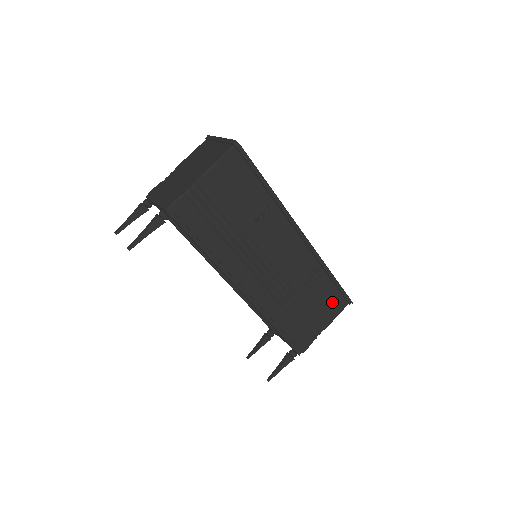
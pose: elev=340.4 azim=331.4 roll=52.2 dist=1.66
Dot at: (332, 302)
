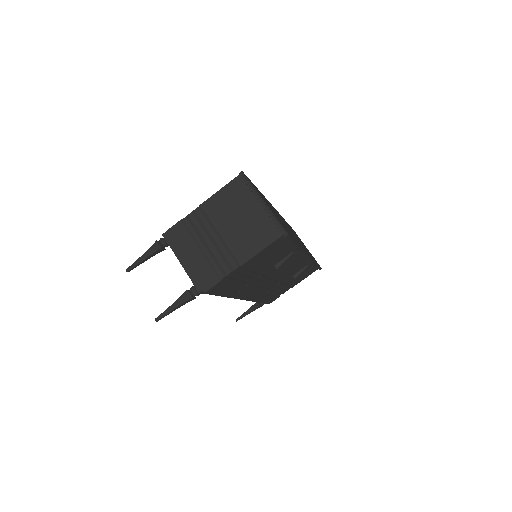
Dot at: (307, 274)
